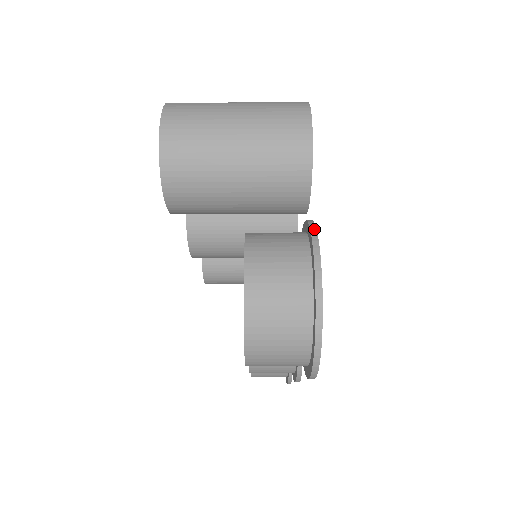
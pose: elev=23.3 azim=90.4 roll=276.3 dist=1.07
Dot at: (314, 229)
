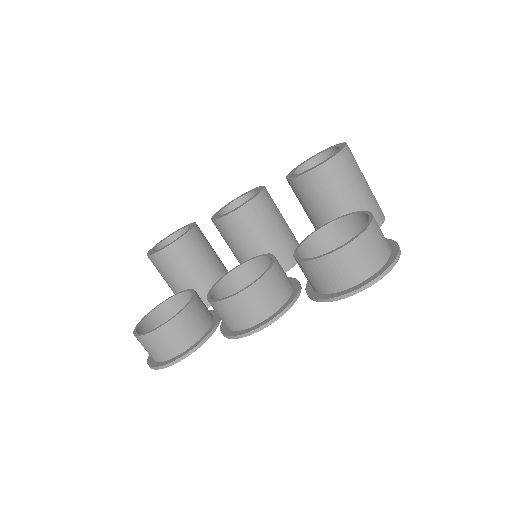
Dot at: occluded
